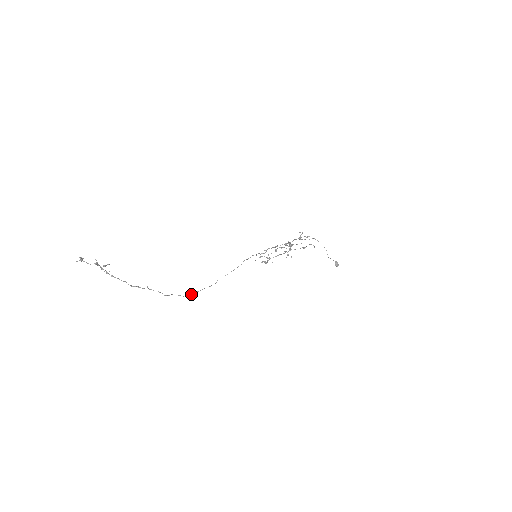
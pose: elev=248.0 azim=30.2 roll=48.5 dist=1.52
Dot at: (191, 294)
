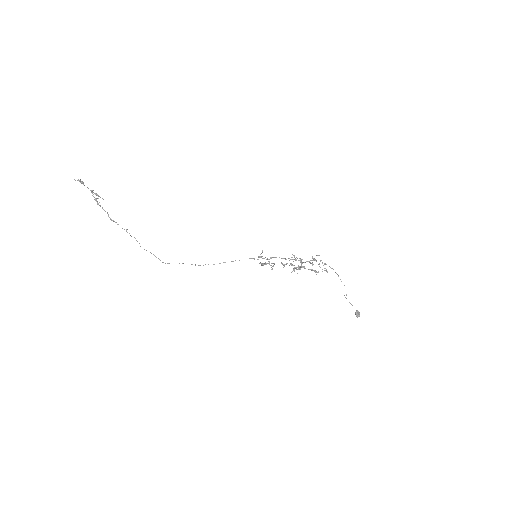
Dot at: occluded
